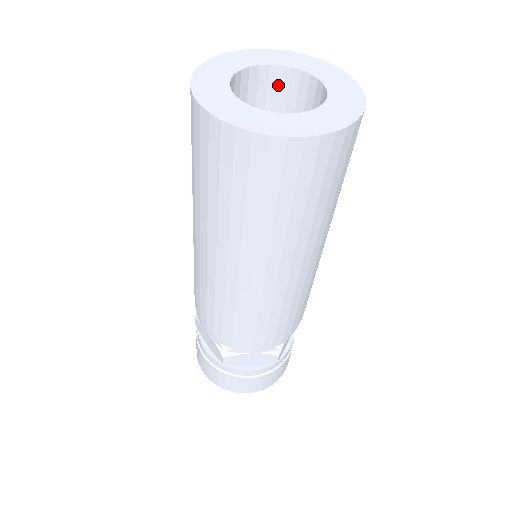
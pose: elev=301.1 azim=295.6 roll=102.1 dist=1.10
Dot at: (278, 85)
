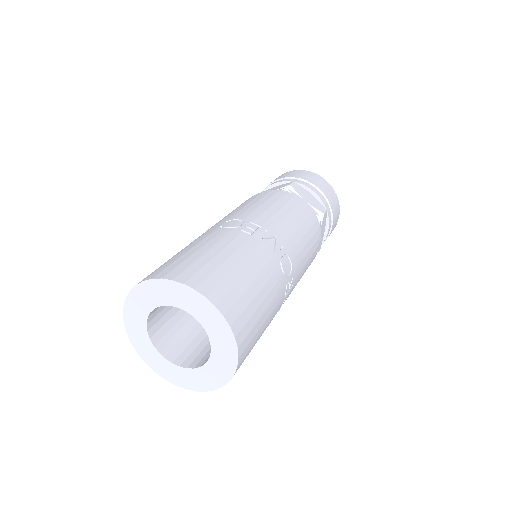
Dot at: occluded
